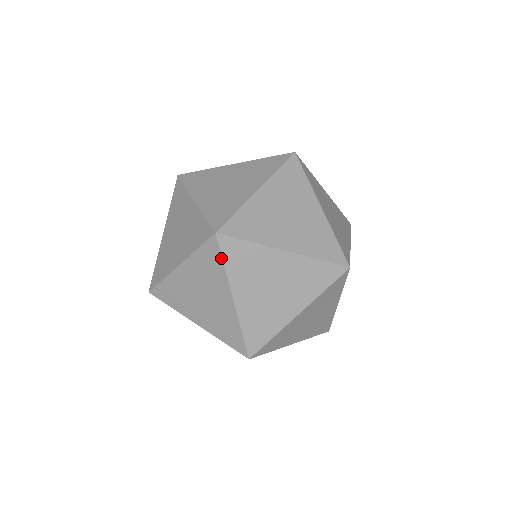
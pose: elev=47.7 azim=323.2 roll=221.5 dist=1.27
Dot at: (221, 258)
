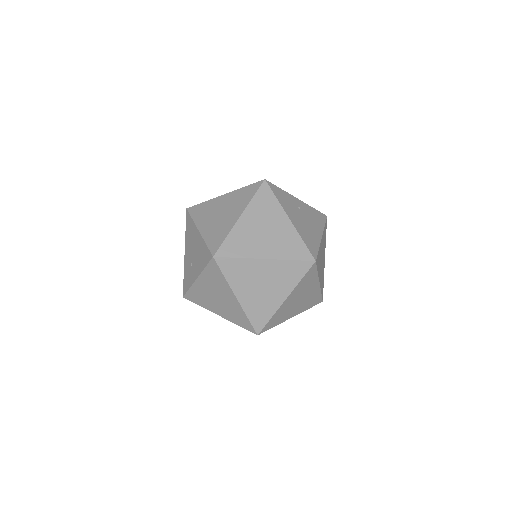
Dot at: occluded
